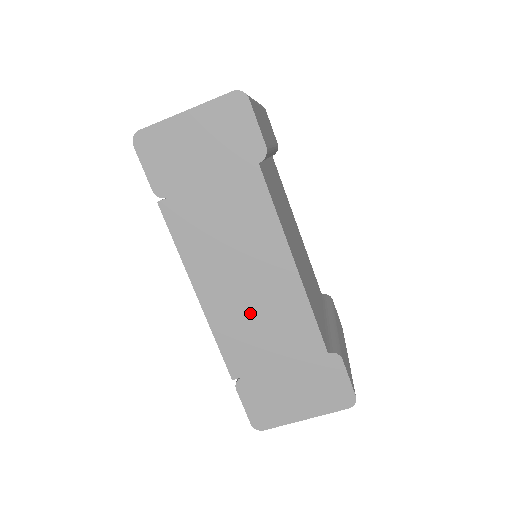
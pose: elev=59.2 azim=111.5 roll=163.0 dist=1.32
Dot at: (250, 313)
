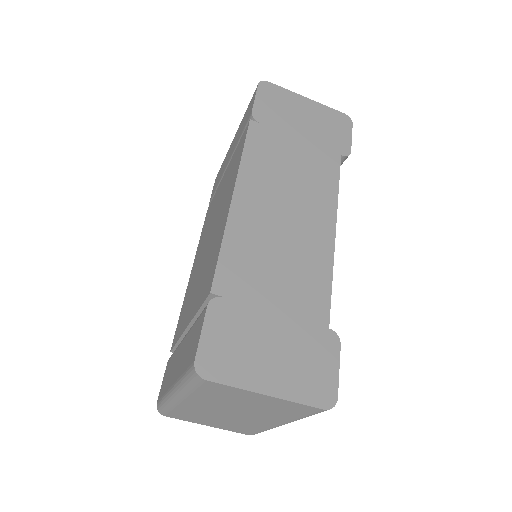
Dot at: (273, 242)
